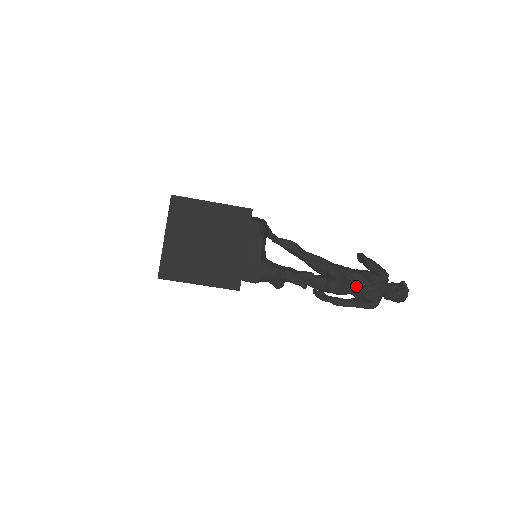
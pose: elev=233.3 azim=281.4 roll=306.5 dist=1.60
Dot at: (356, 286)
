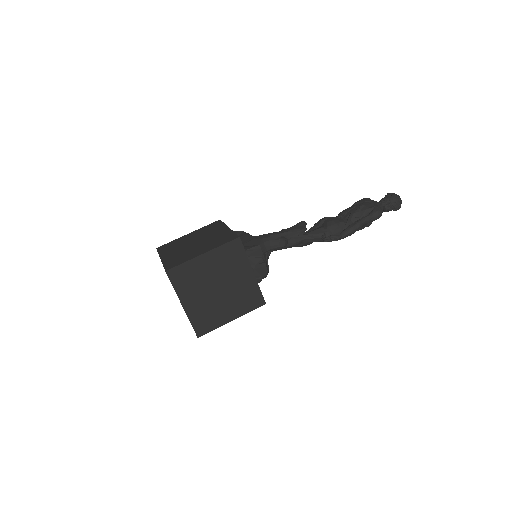
Dot at: (348, 213)
